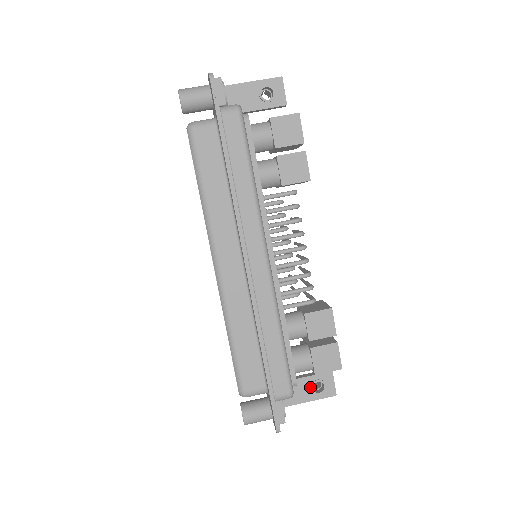
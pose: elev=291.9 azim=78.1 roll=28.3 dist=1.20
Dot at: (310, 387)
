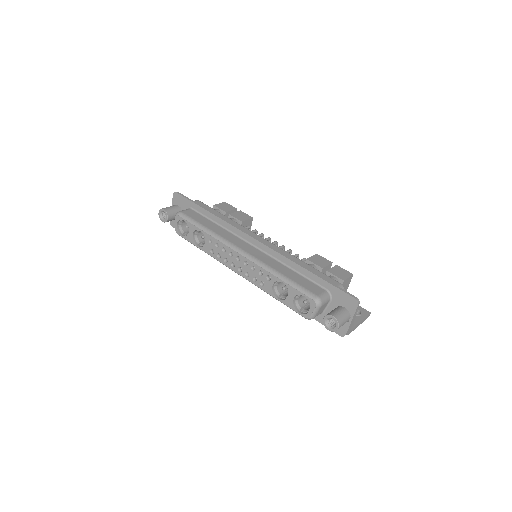
Dot at: occluded
